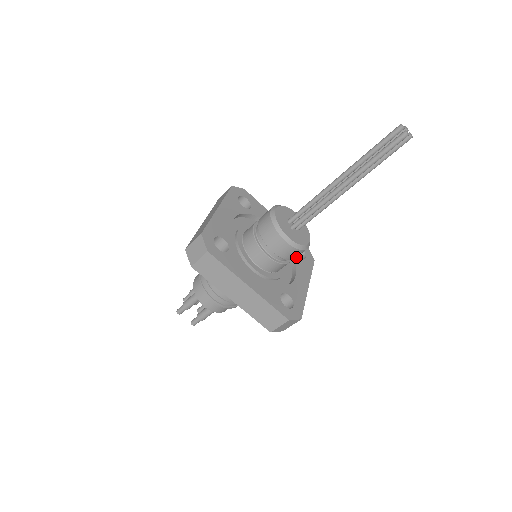
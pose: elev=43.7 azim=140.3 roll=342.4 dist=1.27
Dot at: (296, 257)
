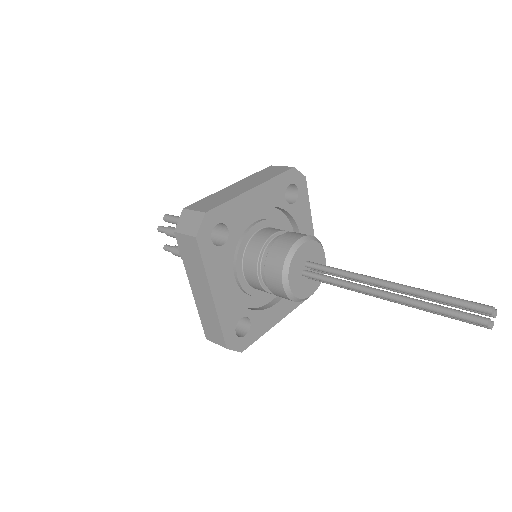
Dot at: (291, 210)
